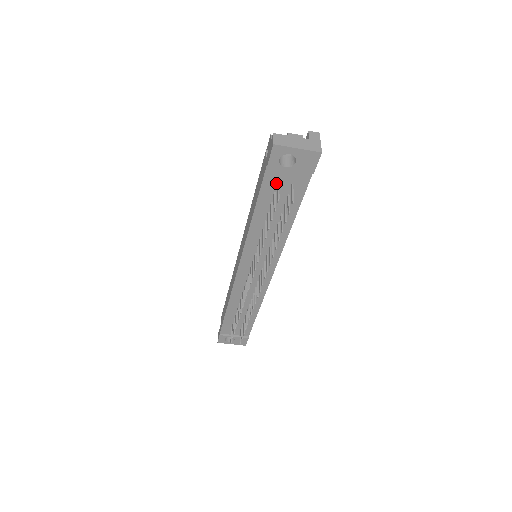
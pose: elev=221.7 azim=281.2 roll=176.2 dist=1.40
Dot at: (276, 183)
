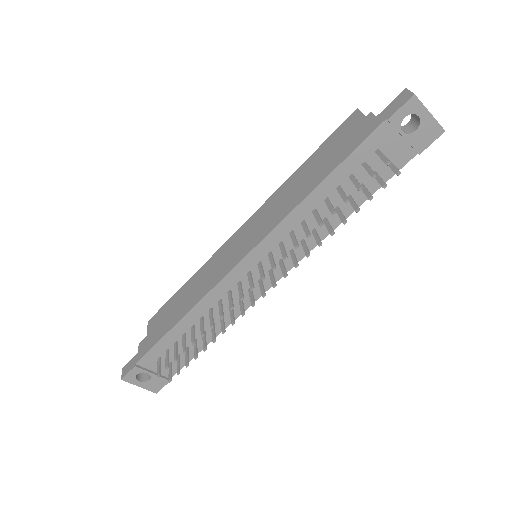
Dot at: (375, 149)
